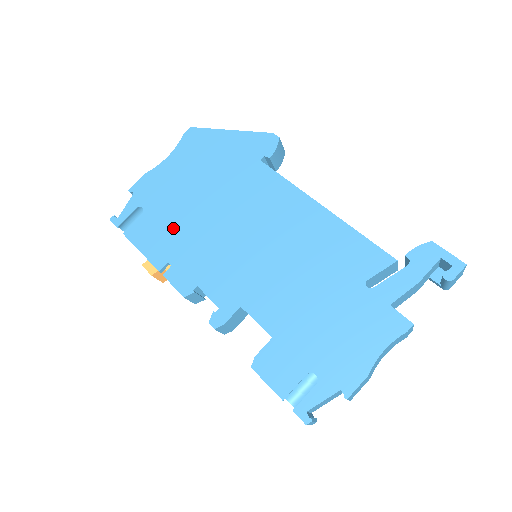
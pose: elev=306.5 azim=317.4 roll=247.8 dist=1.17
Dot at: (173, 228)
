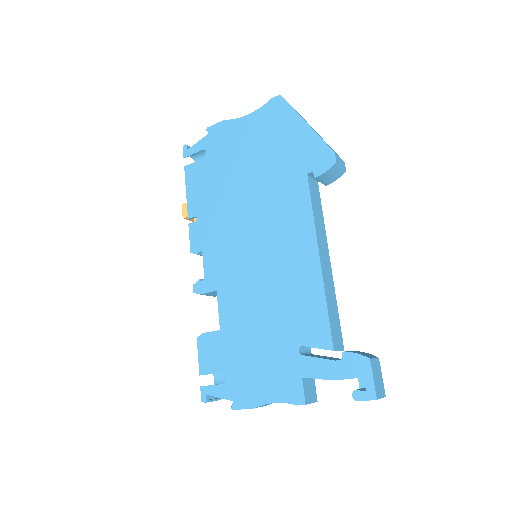
Dot at: (215, 189)
